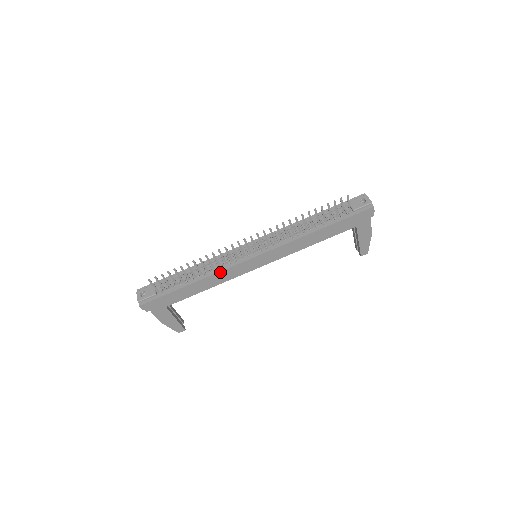
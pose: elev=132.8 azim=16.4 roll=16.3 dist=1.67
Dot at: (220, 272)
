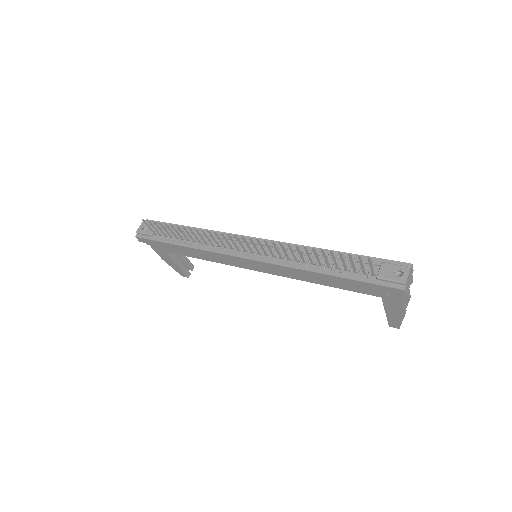
Dot at: (209, 251)
